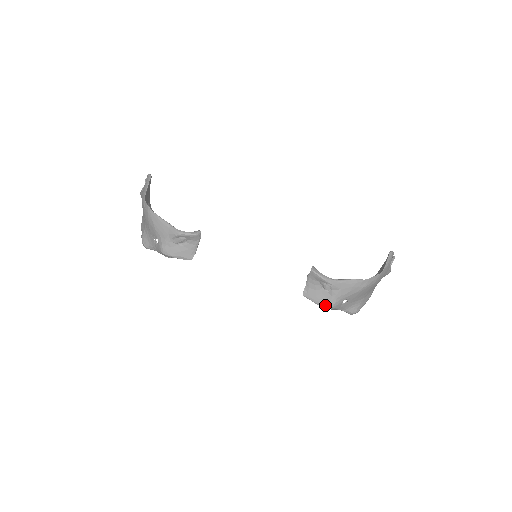
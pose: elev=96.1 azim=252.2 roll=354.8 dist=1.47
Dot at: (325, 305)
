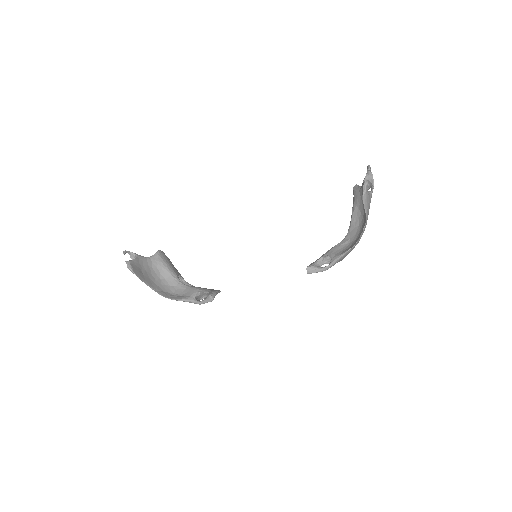
Dot at: occluded
